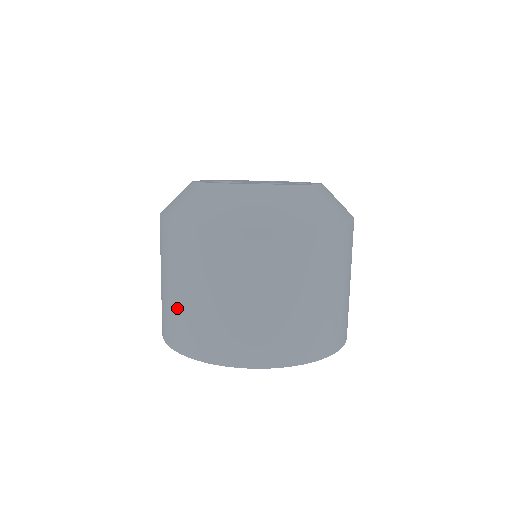
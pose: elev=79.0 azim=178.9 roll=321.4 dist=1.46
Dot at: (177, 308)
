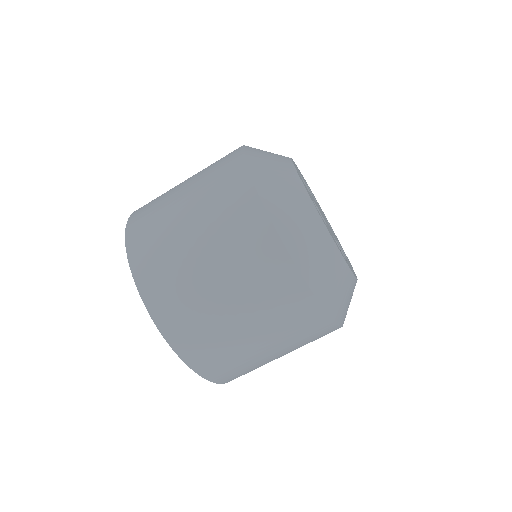
Dot at: occluded
